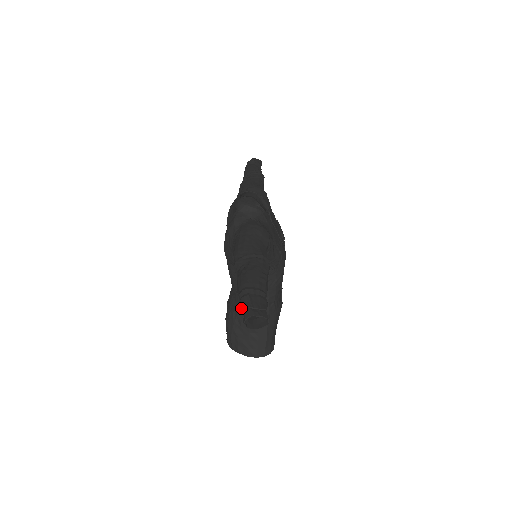
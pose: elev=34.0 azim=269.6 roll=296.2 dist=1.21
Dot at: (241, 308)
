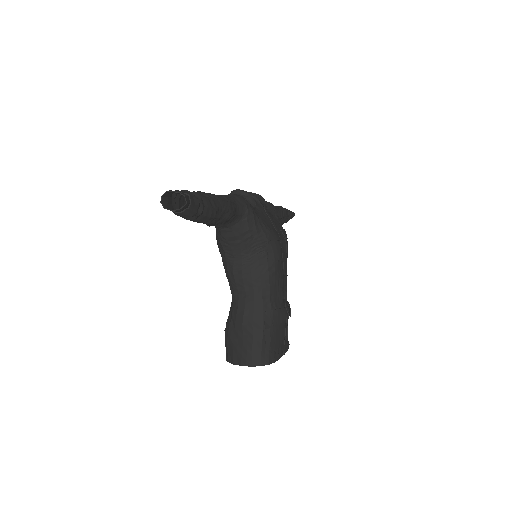
Dot at: (169, 201)
